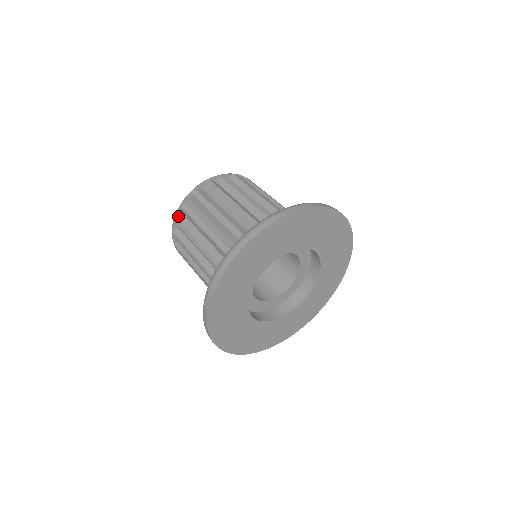
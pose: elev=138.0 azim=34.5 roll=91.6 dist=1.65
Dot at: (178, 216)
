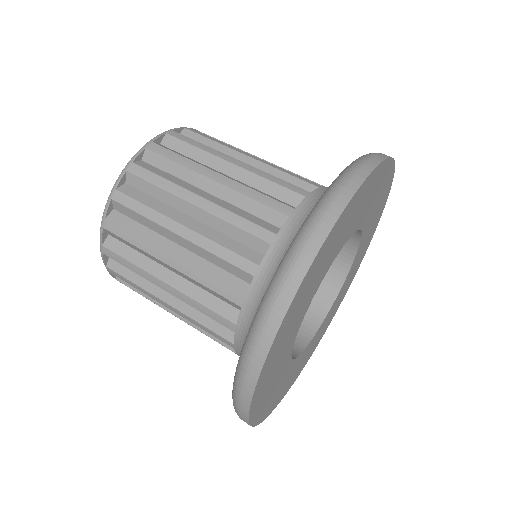
Dot at: (110, 217)
